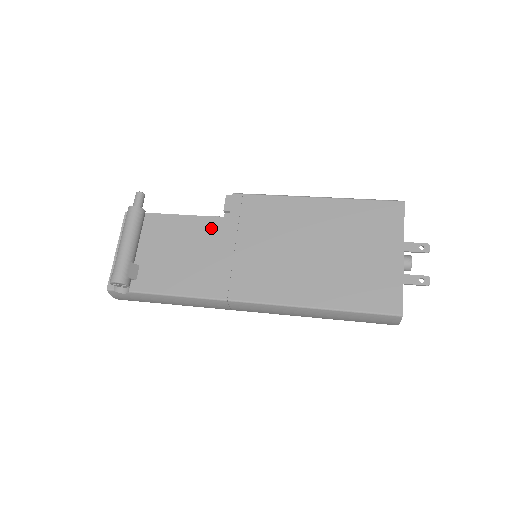
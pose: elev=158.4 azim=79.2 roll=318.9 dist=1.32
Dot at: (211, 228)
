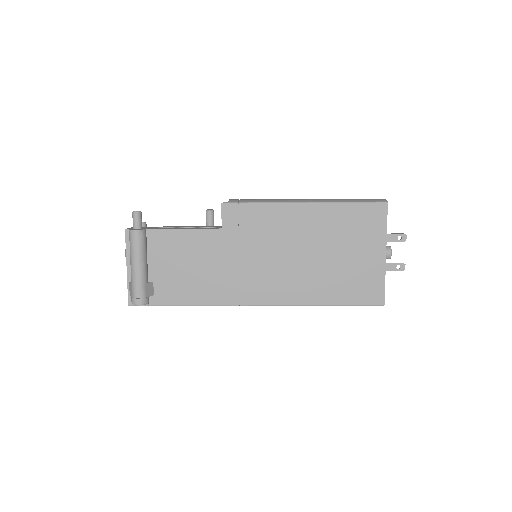
Dot at: (213, 241)
